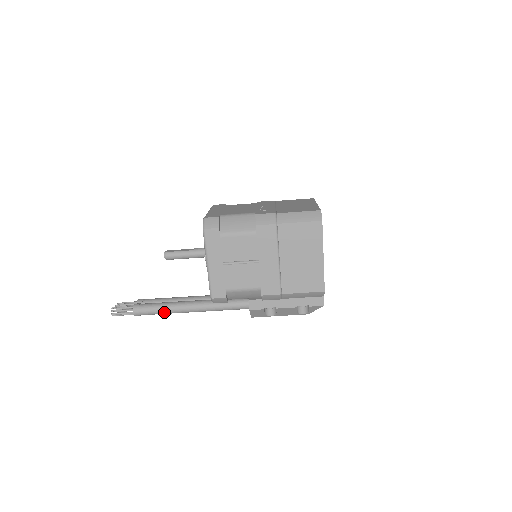
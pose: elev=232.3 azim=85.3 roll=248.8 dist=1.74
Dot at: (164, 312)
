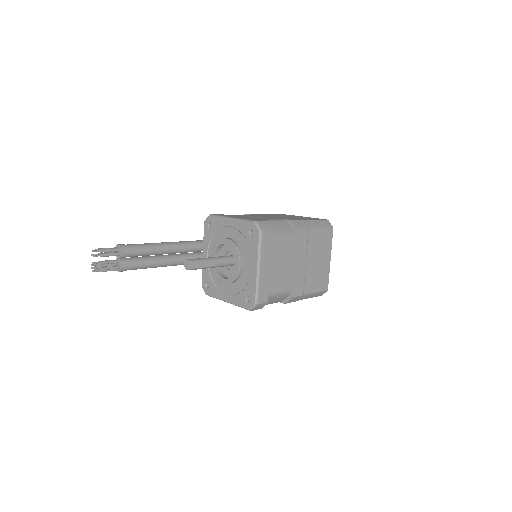
Dot at: occluded
